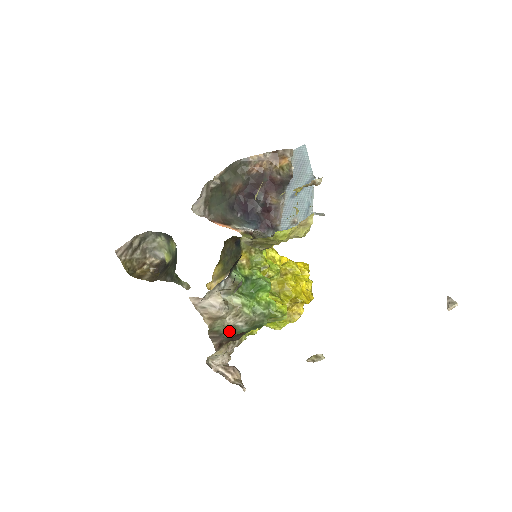
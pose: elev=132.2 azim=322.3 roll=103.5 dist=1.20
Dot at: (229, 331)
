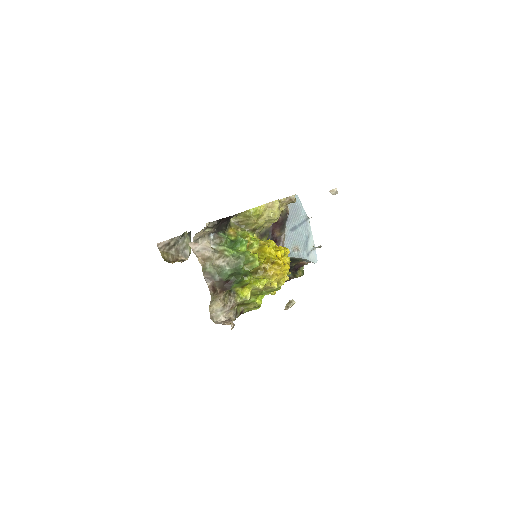
Dot at: (218, 274)
